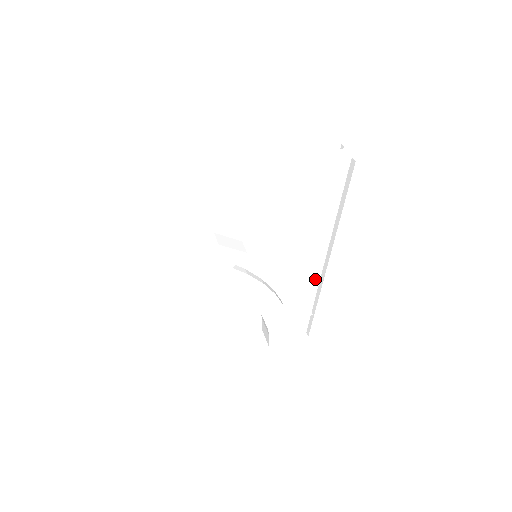
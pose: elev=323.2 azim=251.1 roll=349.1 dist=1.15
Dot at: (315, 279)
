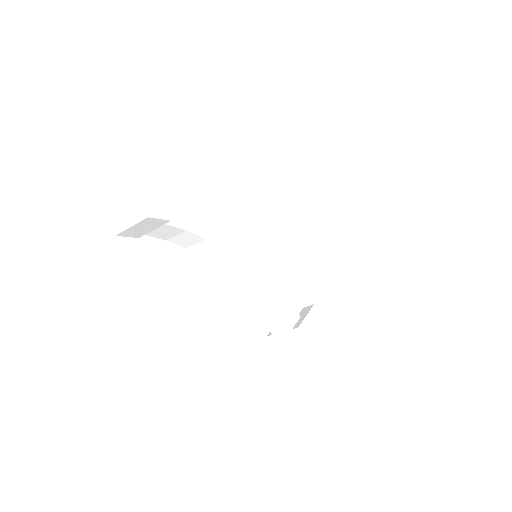
Dot at: (304, 293)
